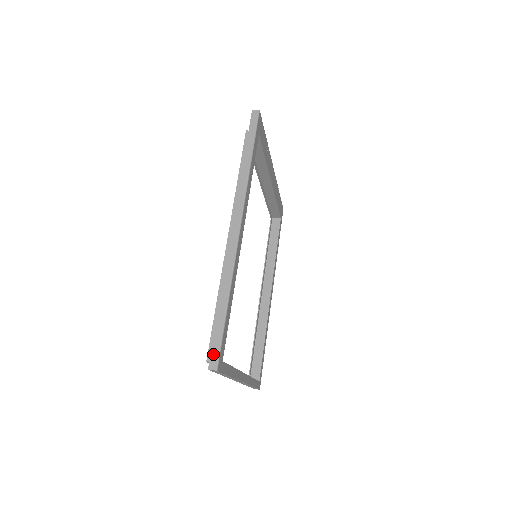
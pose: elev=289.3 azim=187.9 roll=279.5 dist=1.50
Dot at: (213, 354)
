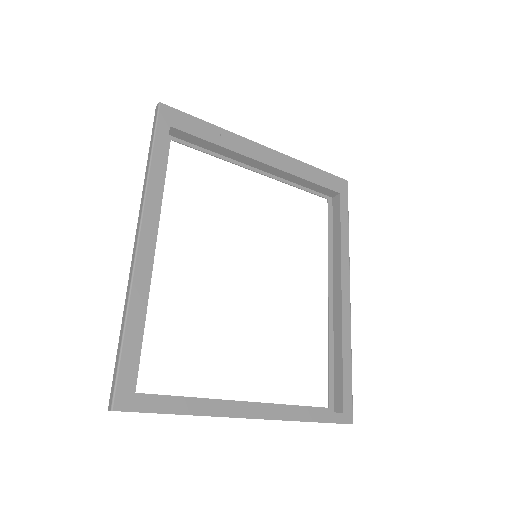
Dot at: (111, 391)
